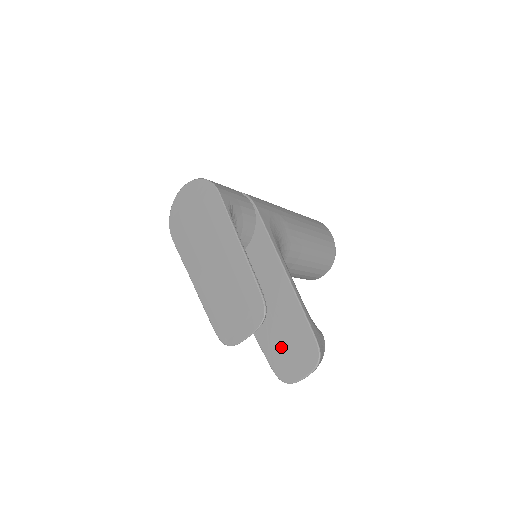
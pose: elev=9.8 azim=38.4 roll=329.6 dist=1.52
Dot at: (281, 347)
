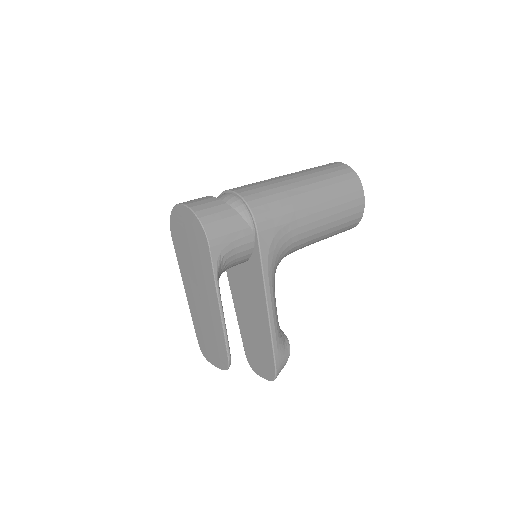
Dot at: (253, 348)
